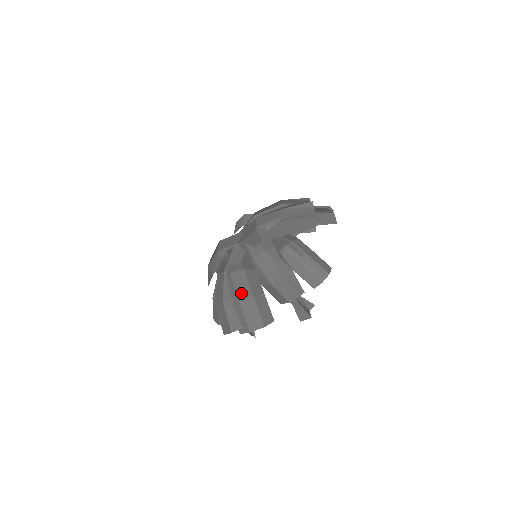
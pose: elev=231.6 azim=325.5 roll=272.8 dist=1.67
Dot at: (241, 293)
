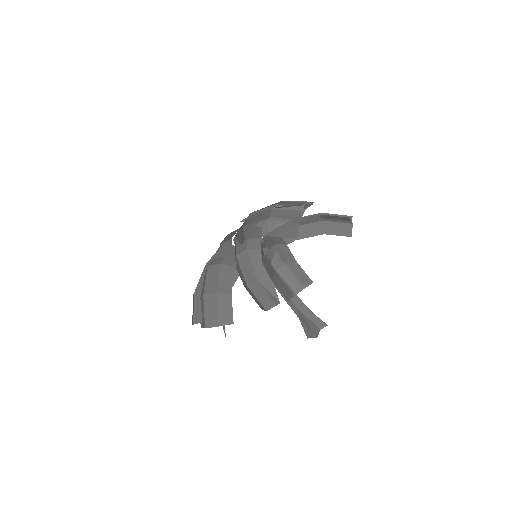
Dot at: (208, 287)
